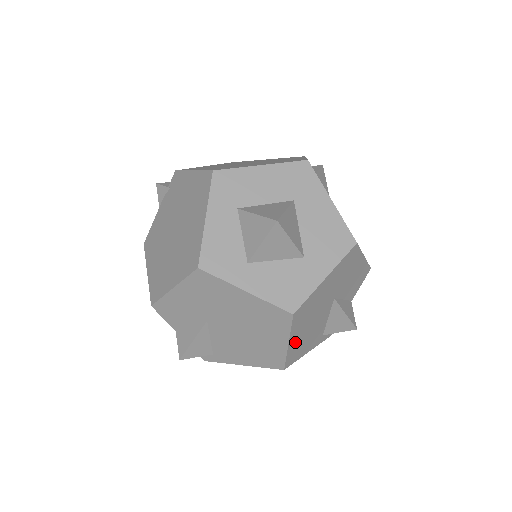
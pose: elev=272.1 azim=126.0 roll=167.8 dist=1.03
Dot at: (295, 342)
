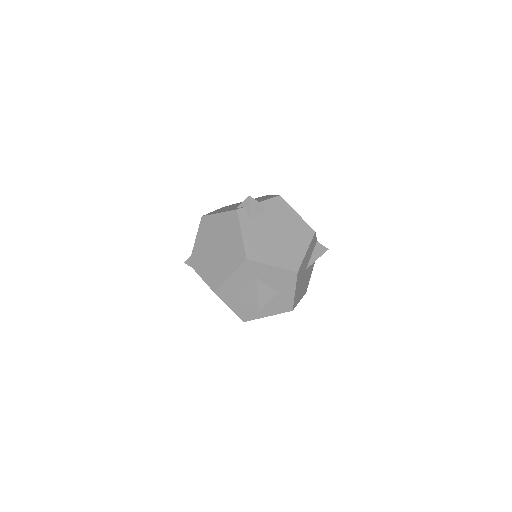
Dot at: (302, 294)
